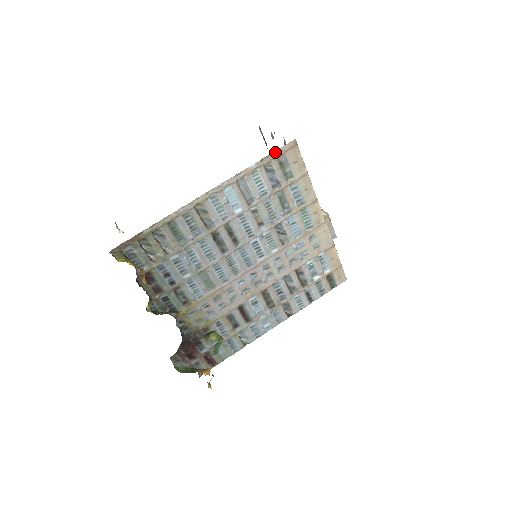
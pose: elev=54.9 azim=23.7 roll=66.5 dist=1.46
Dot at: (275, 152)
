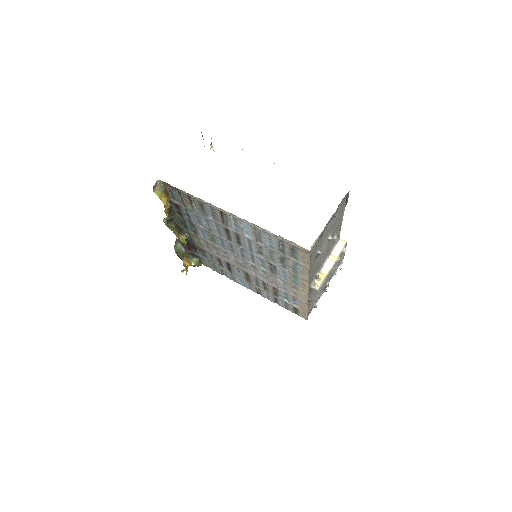
Dot at: (291, 241)
